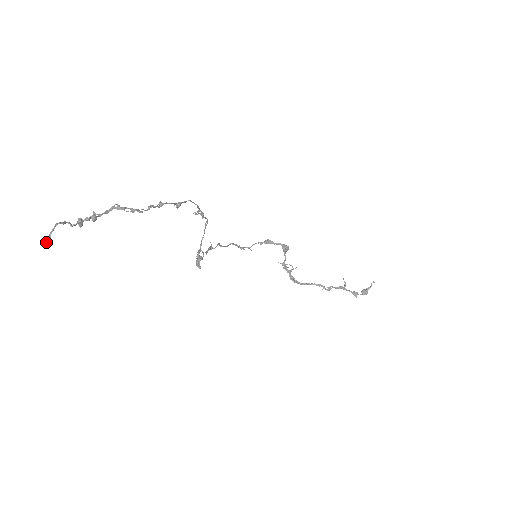
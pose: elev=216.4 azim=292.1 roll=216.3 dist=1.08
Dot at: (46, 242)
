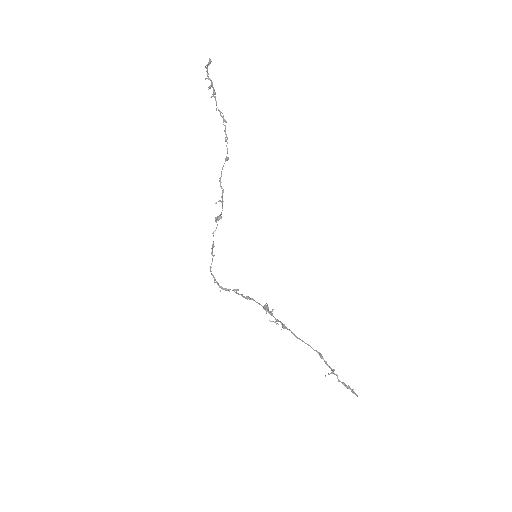
Dot at: occluded
